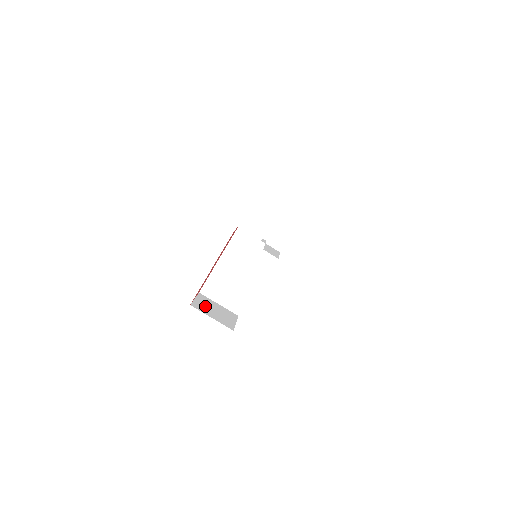
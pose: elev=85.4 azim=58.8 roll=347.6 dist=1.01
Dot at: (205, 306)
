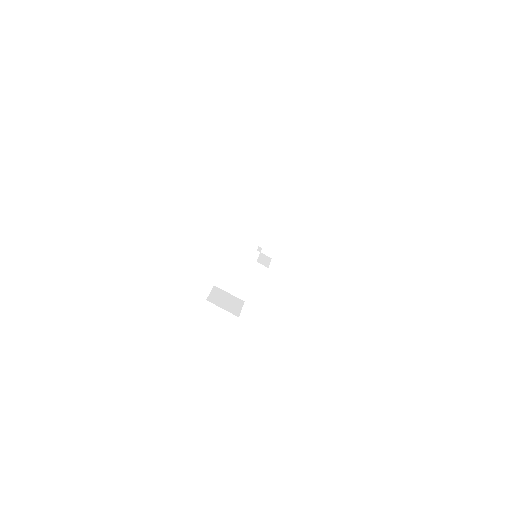
Dot at: (218, 298)
